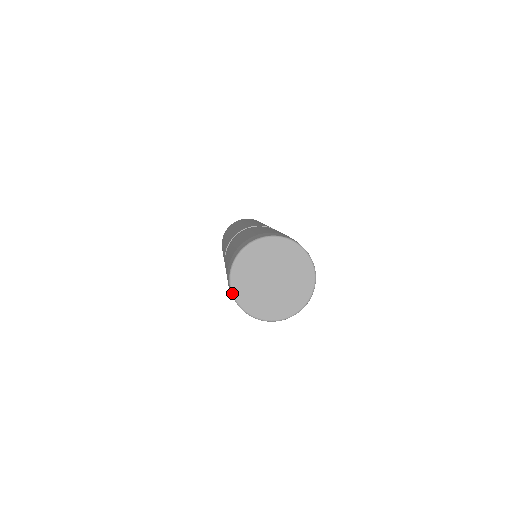
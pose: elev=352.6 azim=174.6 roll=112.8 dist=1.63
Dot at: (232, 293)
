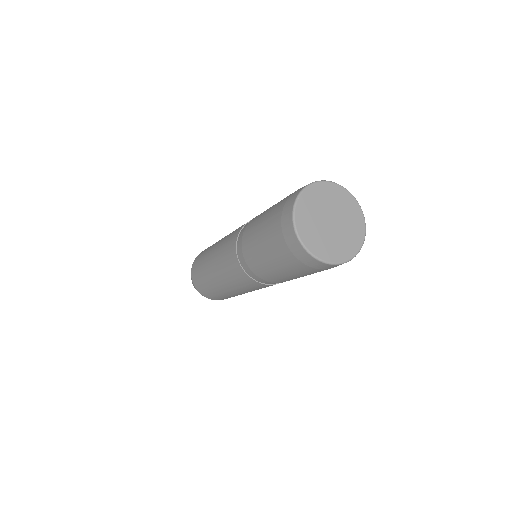
Dot at: (295, 229)
